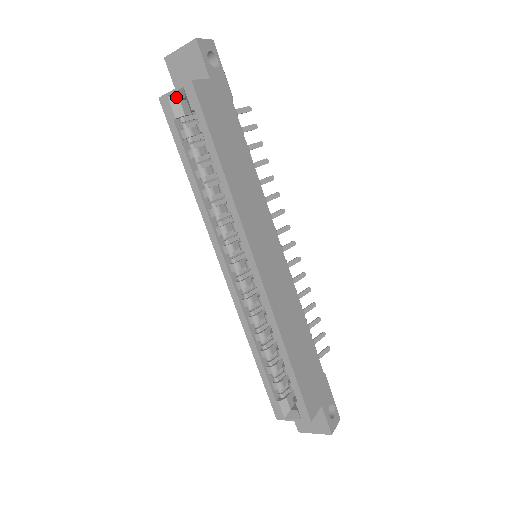
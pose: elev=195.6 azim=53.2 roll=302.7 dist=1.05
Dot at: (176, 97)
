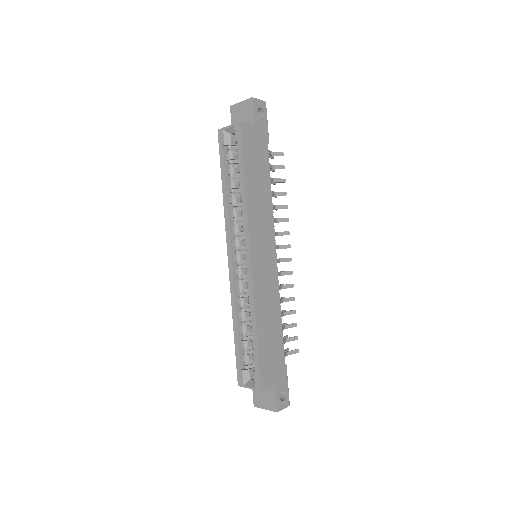
Dot at: (229, 131)
